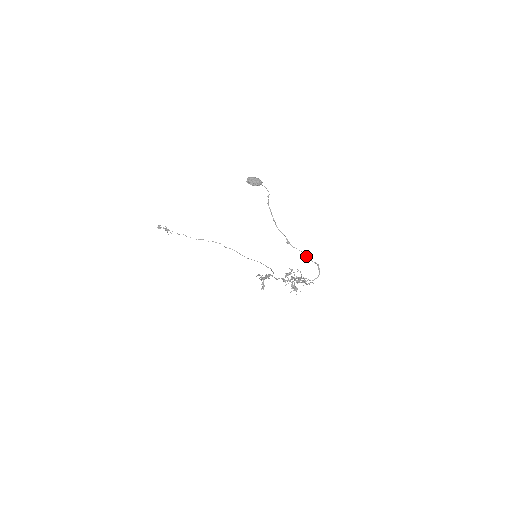
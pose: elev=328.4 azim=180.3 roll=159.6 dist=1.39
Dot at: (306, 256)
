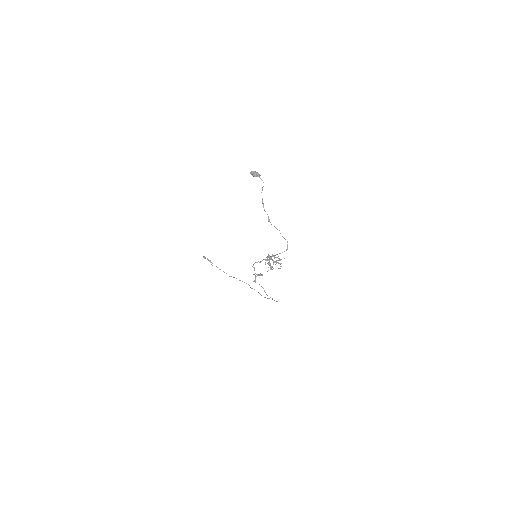
Dot at: (280, 233)
